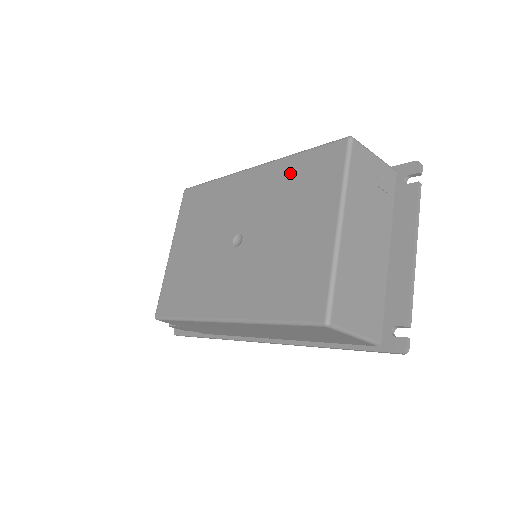
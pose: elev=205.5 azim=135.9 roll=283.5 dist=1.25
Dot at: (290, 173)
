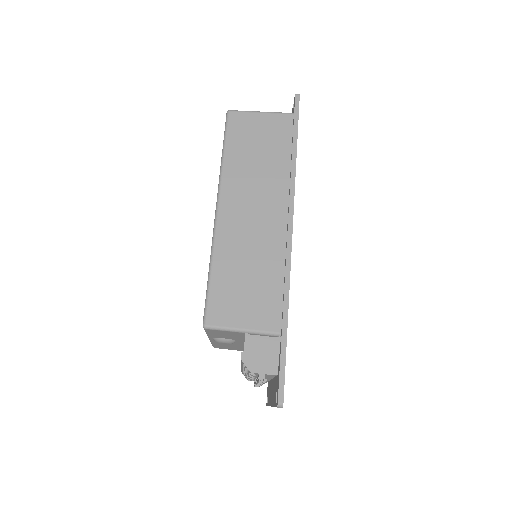
Dot at: occluded
